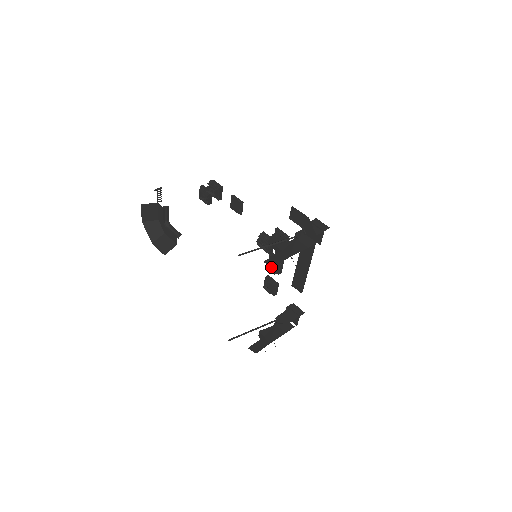
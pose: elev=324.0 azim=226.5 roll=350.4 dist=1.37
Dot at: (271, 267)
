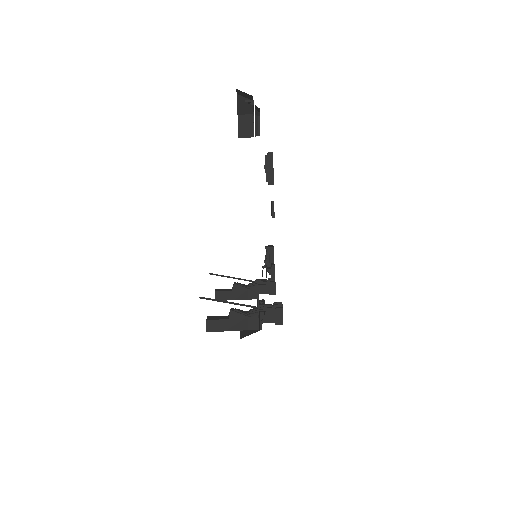
Dot at: occluded
